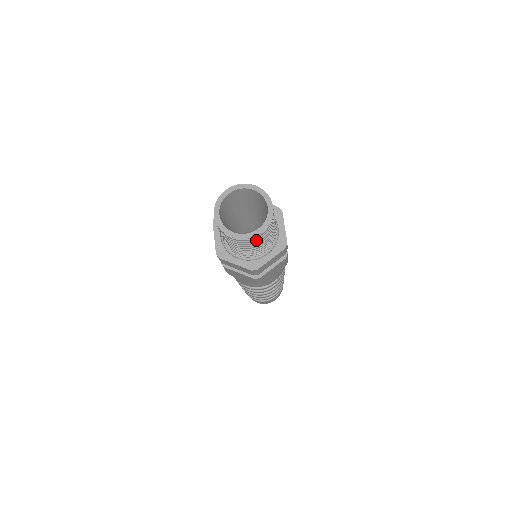
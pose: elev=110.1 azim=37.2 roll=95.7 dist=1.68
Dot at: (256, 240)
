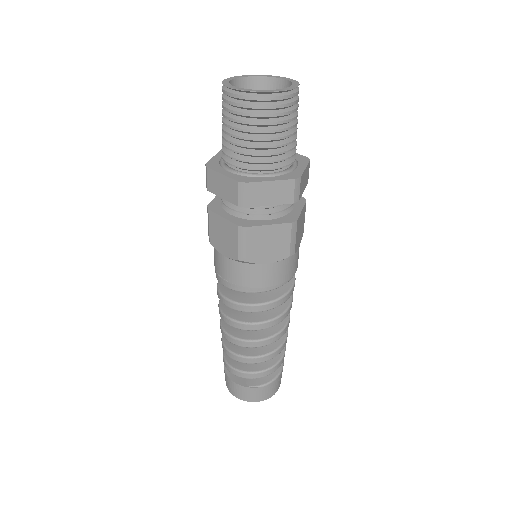
Dot at: (294, 104)
